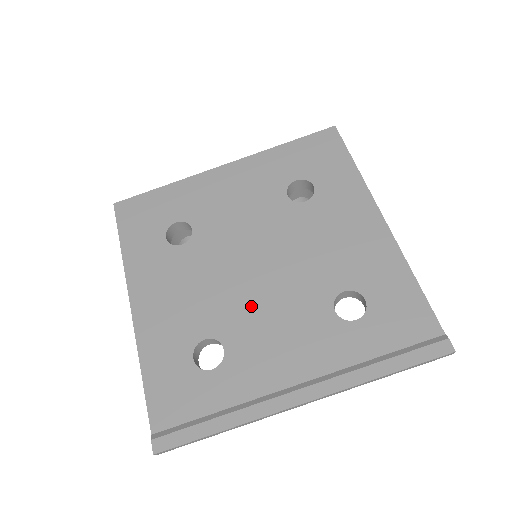
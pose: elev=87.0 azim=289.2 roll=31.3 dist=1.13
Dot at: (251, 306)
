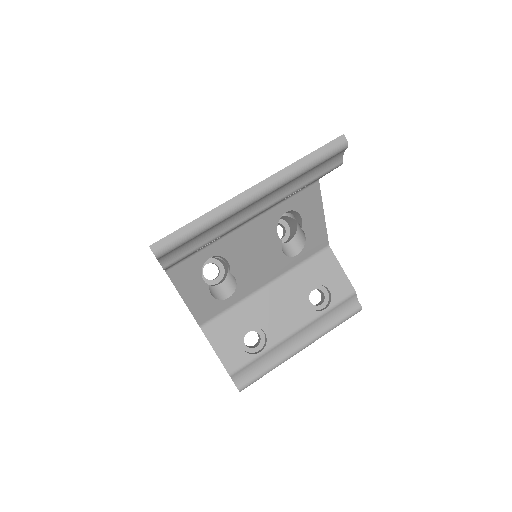
Dot at: occluded
